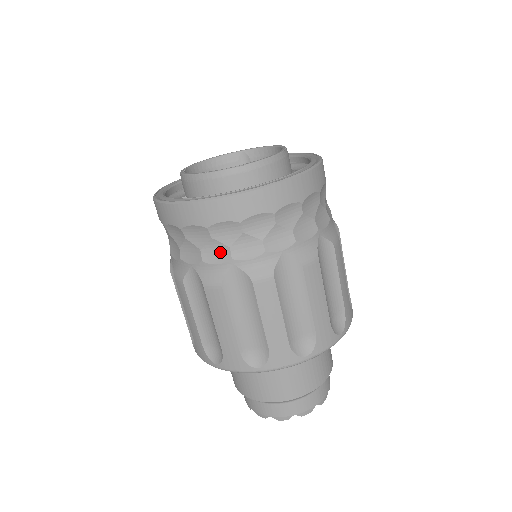
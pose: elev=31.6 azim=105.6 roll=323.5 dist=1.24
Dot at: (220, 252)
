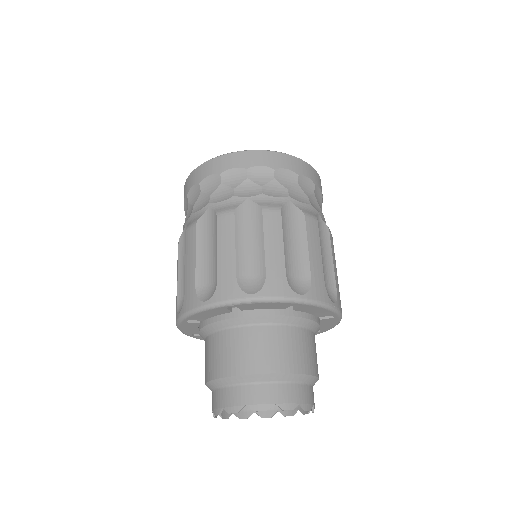
Dot at: (279, 191)
